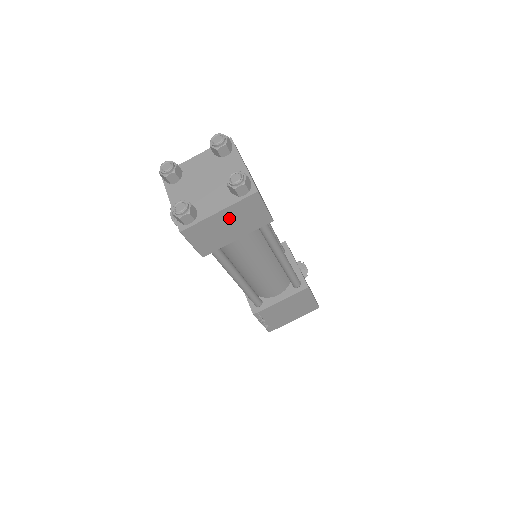
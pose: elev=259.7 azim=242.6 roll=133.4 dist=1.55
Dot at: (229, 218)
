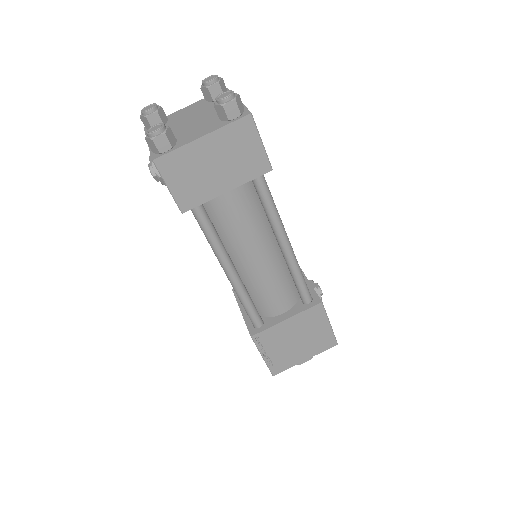
Dot at: (216, 151)
